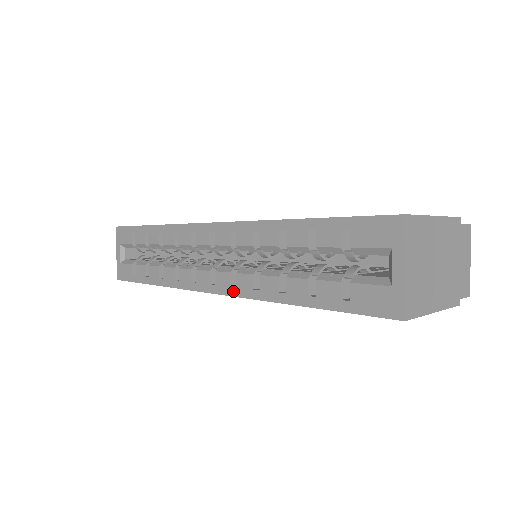
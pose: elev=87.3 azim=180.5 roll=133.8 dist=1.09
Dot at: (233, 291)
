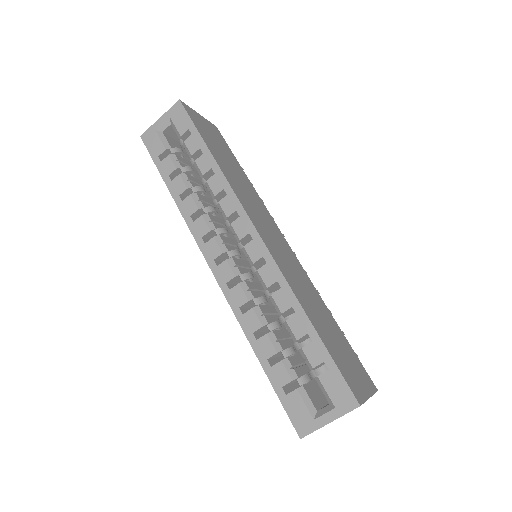
Dot at: (225, 288)
